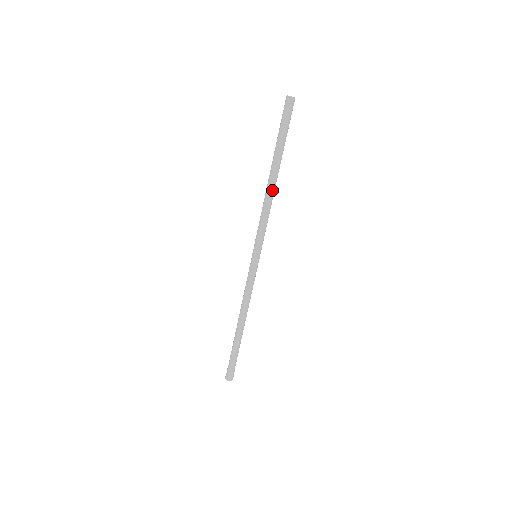
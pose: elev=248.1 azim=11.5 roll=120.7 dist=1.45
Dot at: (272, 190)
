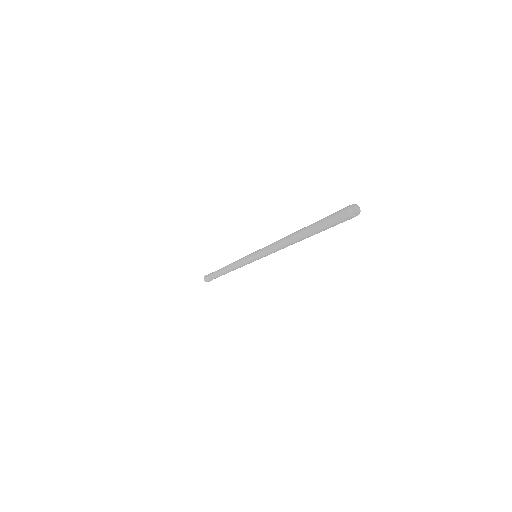
Dot at: (292, 244)
